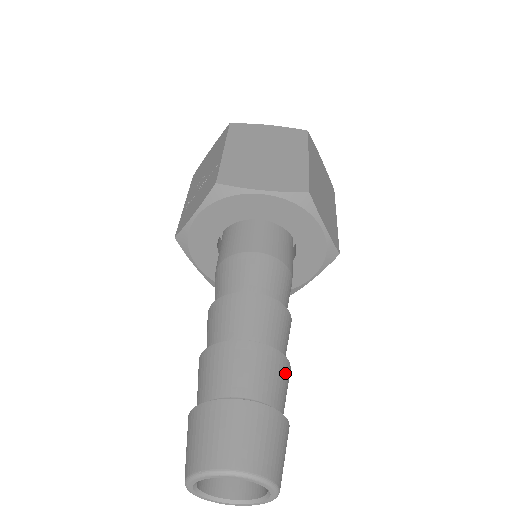
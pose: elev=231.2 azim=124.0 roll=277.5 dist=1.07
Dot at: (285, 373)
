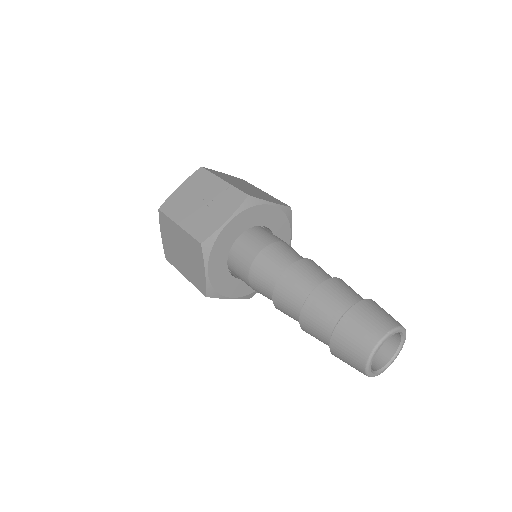
Dot at: occluded
